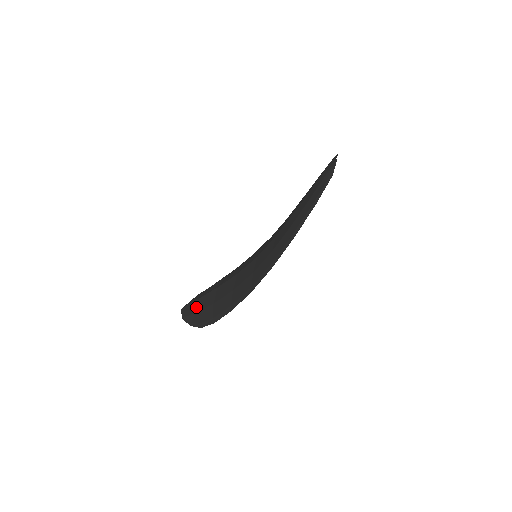
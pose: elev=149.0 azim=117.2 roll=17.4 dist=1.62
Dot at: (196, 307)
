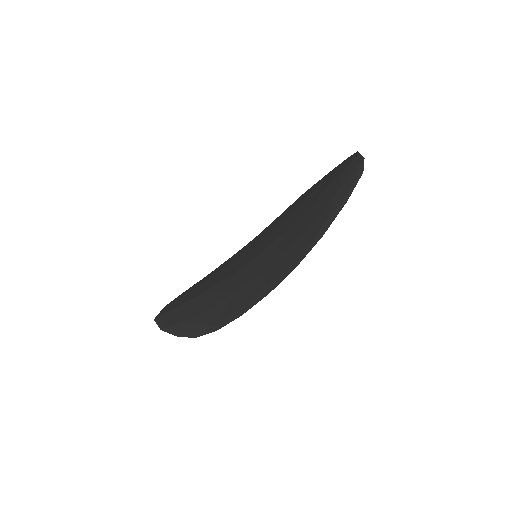
Dot at: (180, 315)
